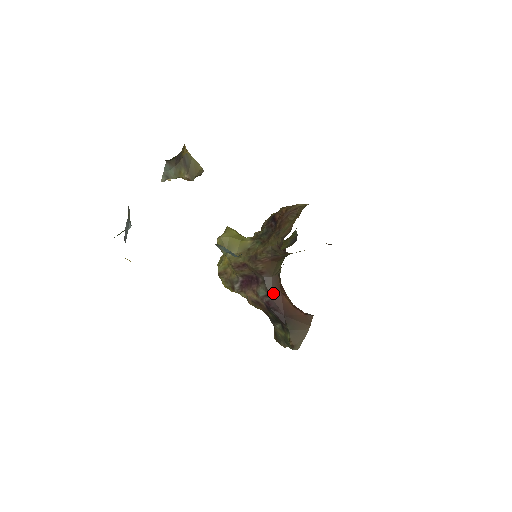
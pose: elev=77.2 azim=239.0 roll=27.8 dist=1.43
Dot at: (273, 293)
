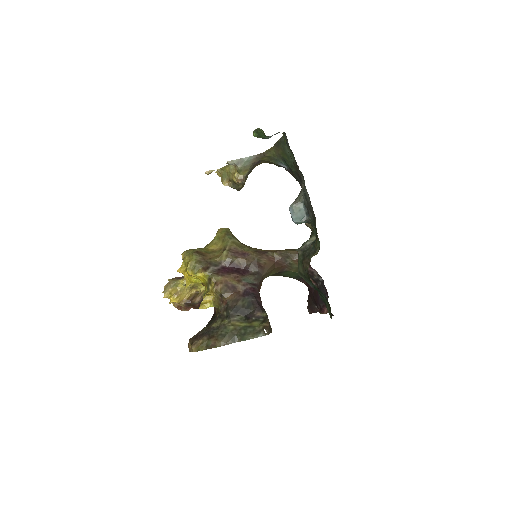
Dot at: (258, 286)
